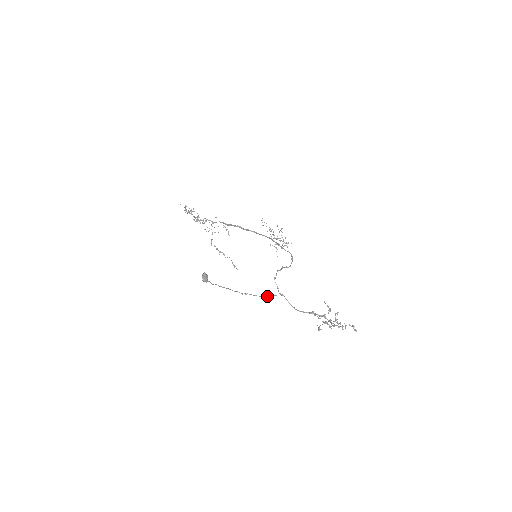
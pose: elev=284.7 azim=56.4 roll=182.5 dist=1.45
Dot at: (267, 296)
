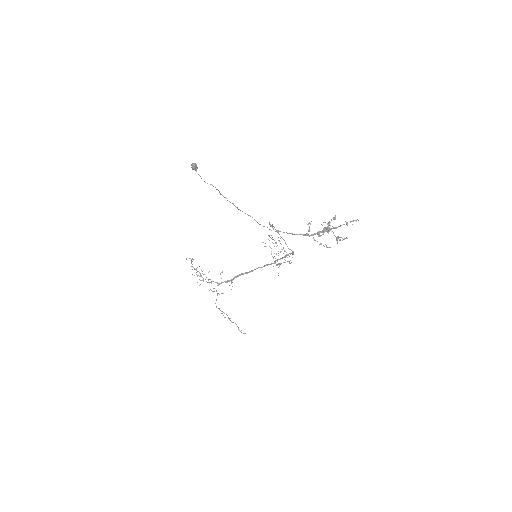
Dot at: occluded
